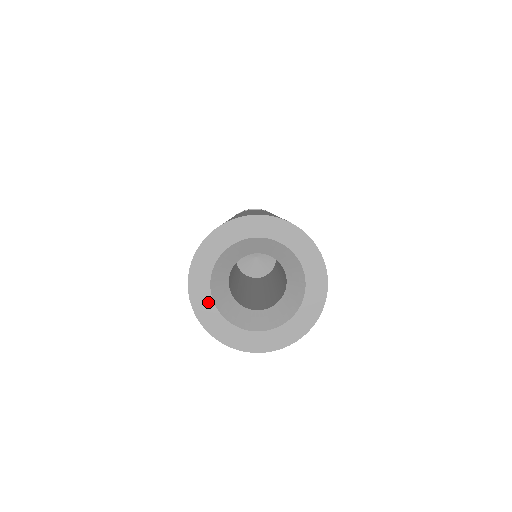
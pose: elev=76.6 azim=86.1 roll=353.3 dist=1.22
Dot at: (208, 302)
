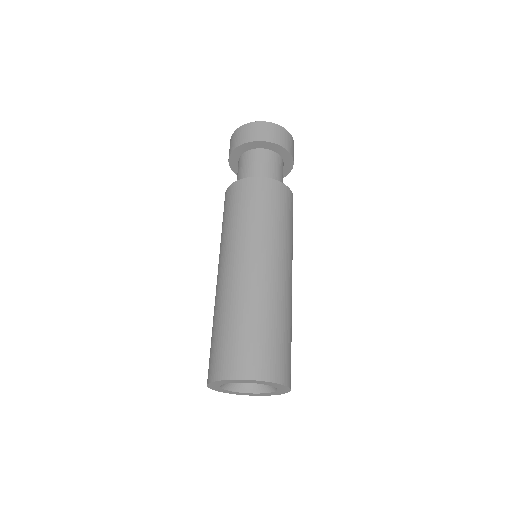
Dot at: (219, 385)
